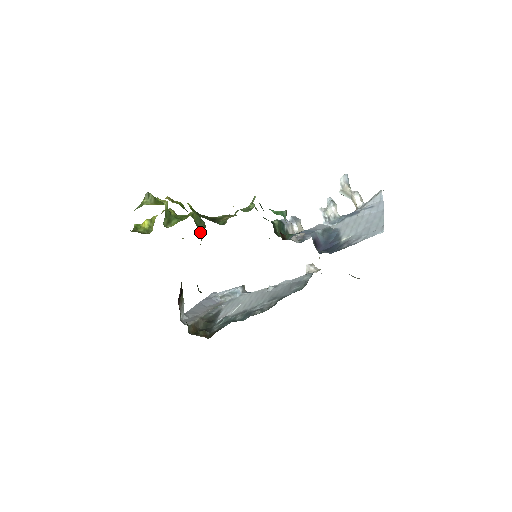
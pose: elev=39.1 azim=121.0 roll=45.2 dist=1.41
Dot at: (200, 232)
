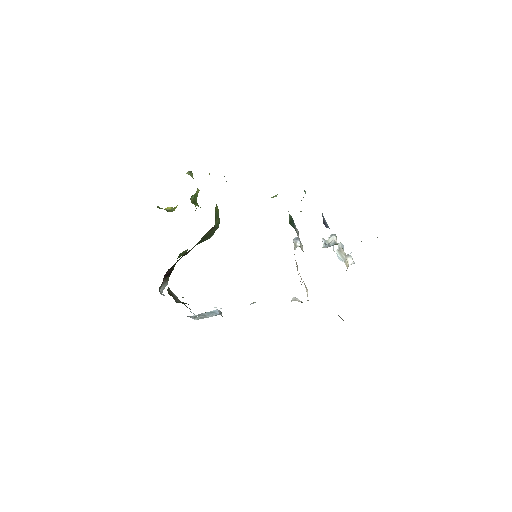
Dot at: (215, 222)
